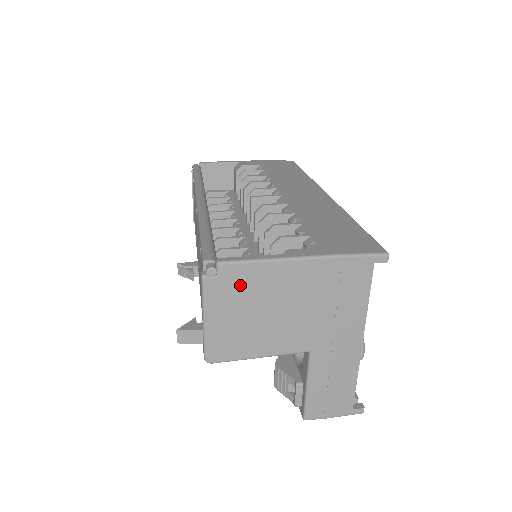
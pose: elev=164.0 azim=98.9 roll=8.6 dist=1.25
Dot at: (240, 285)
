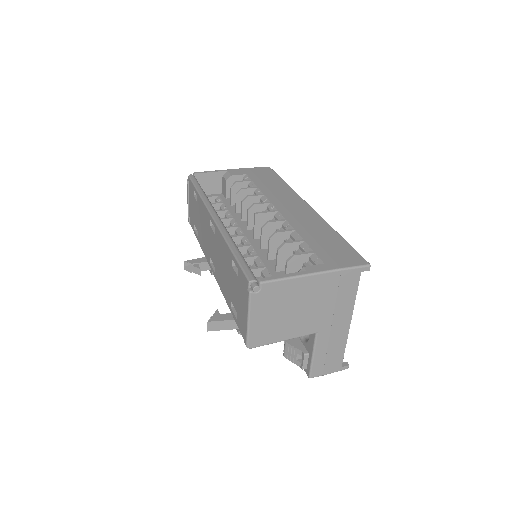
Dot at: (274, 295)
